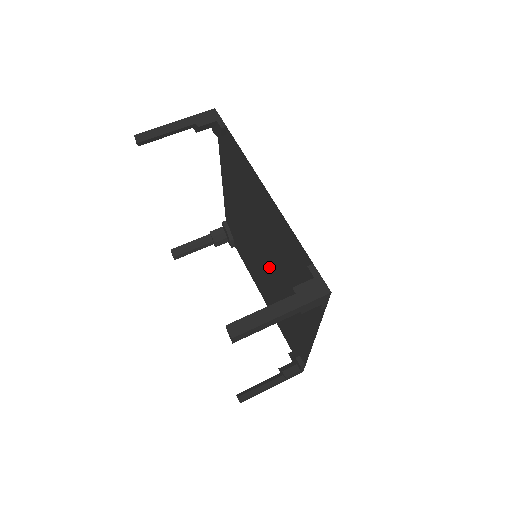
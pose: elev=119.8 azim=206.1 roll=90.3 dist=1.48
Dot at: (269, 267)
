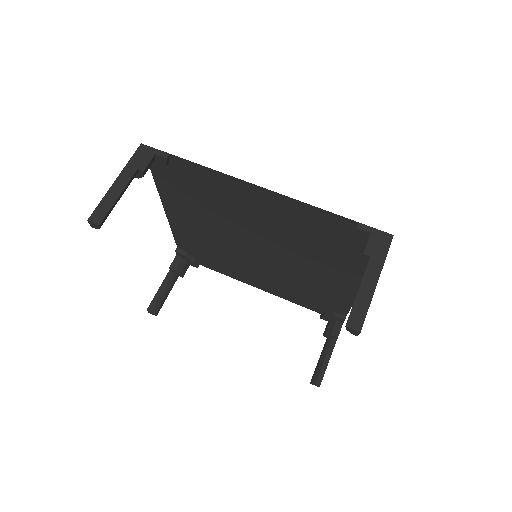
Dot at: (272, 257)
